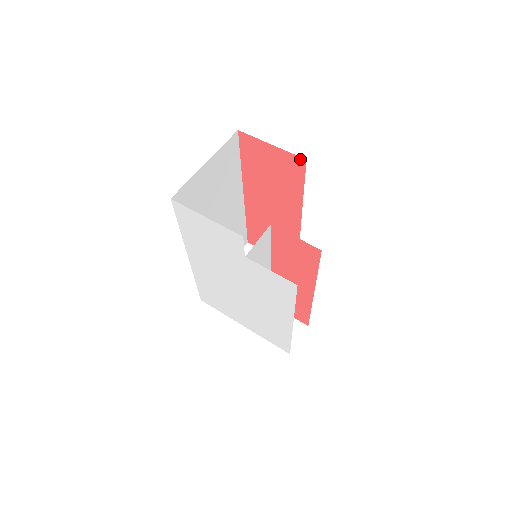
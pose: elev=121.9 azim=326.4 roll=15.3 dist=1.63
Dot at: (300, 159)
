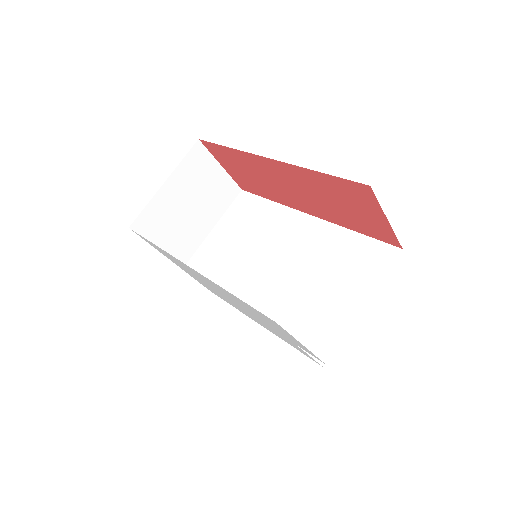
Dot at: (397, 243)
